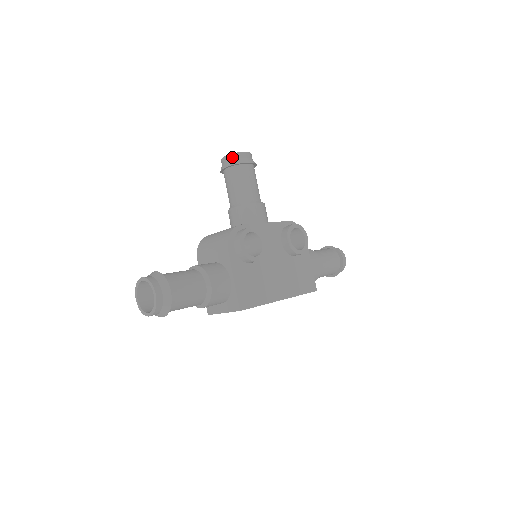
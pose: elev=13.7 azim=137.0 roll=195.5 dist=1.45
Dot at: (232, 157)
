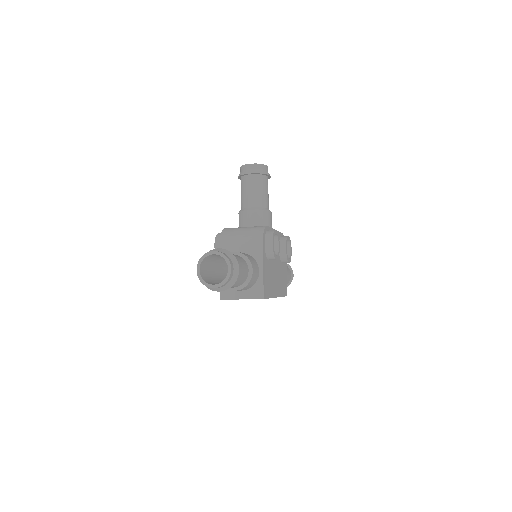
Dot at: (258, 166)
